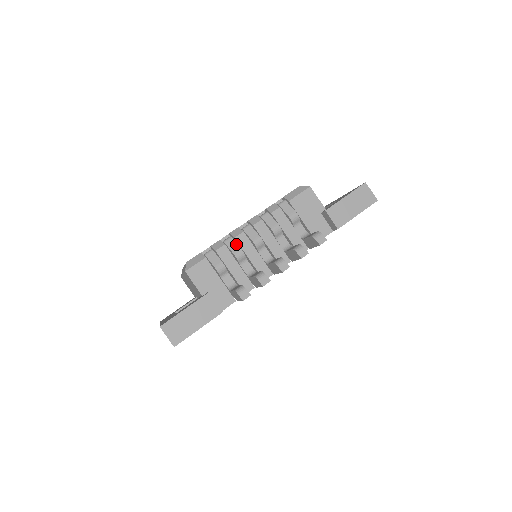
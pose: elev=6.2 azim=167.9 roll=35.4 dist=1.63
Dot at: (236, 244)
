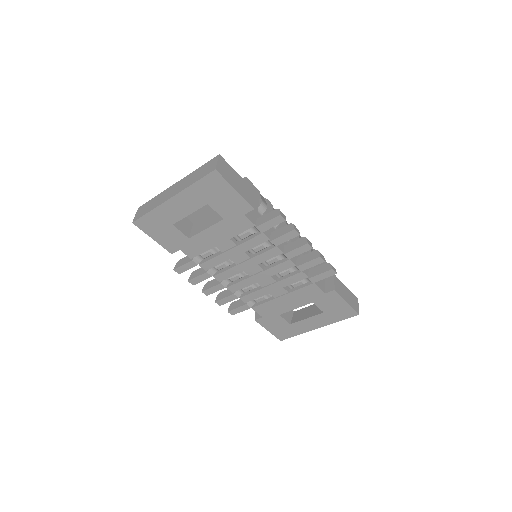
Dot at: occluded
